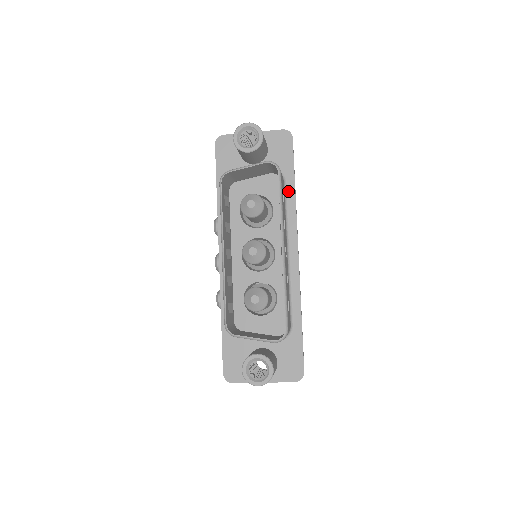
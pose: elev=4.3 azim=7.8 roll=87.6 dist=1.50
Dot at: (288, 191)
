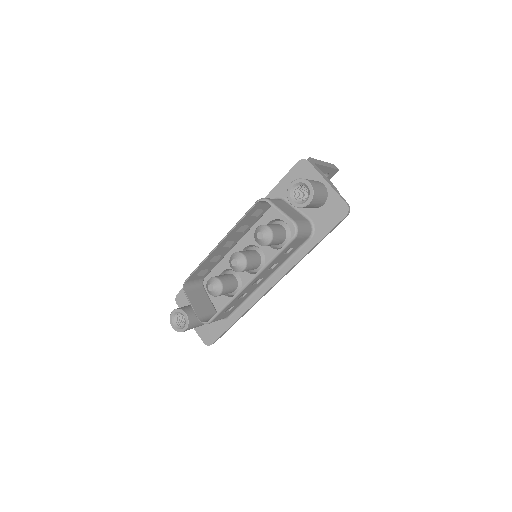
Dot at: (305, 246)
